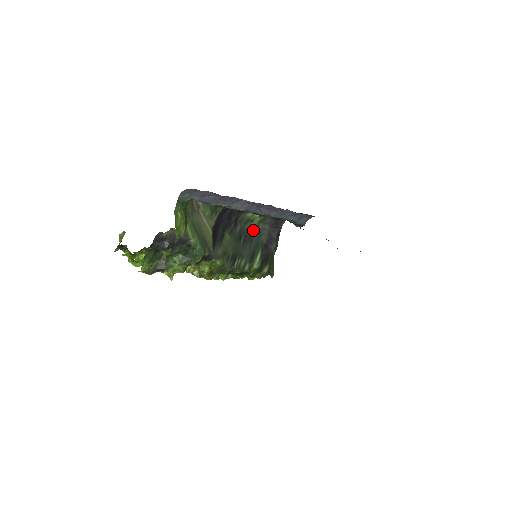
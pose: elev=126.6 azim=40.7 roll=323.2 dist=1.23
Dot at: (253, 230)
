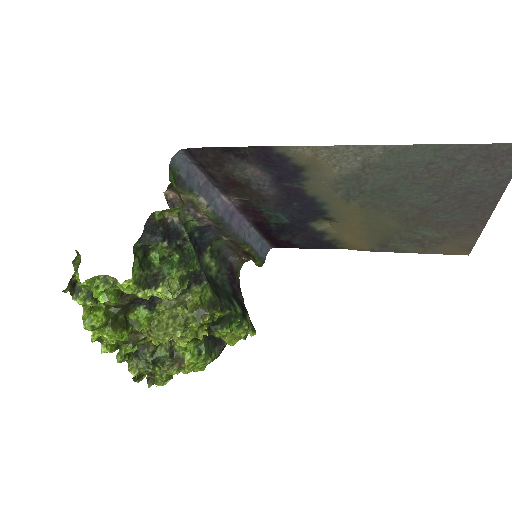
Dot at: (215, 280)
